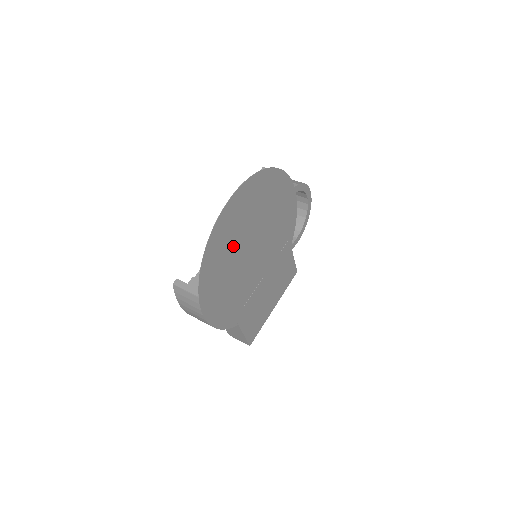
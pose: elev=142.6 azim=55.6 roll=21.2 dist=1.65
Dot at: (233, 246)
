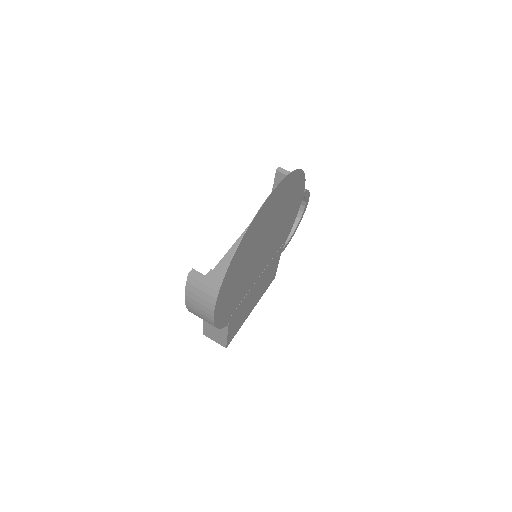
Dot at: (255, 243)
